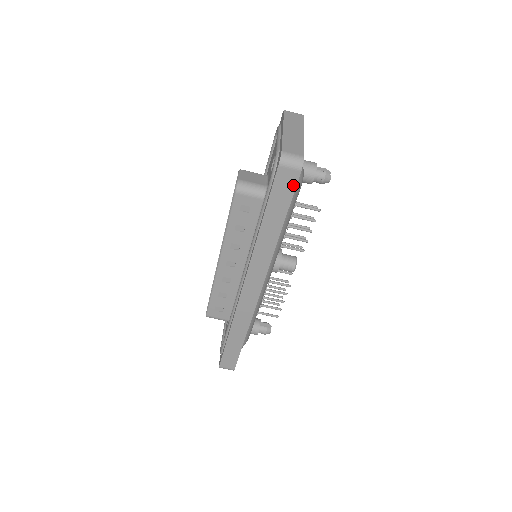
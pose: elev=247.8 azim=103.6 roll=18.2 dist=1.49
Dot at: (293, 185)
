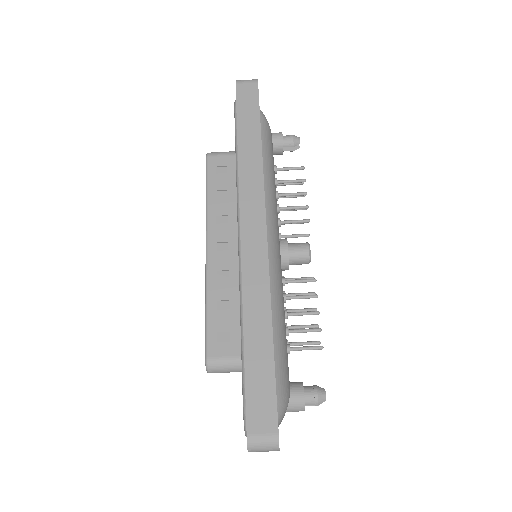
Dot at: (255, 95)
